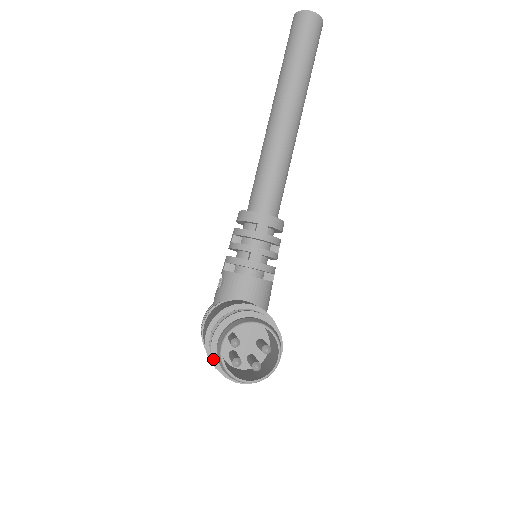
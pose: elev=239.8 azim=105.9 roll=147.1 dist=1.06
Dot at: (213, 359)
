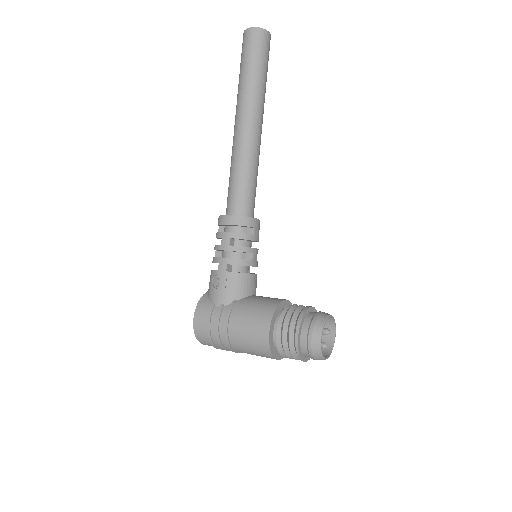
Dot at: (299, 351)
